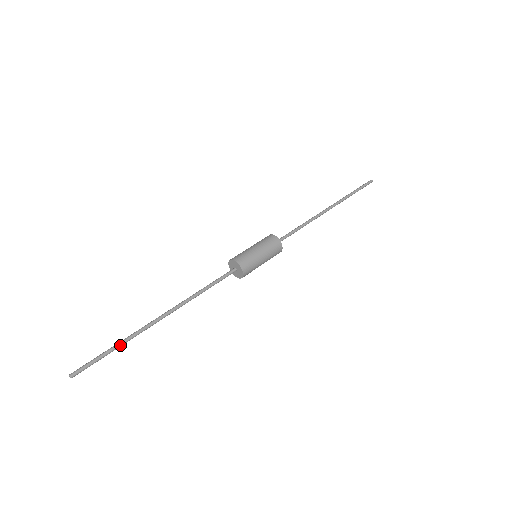
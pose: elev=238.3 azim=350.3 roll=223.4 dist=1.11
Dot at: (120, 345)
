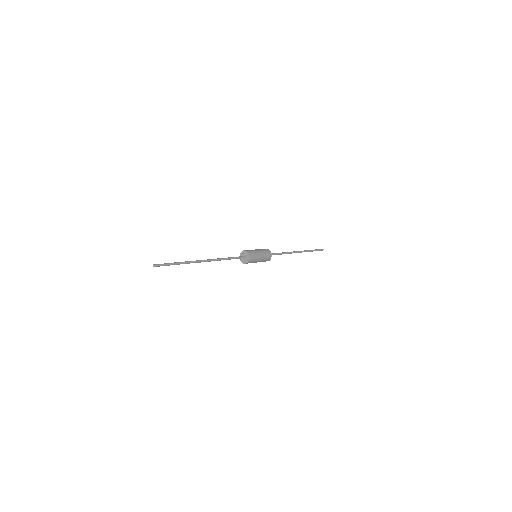
Dot at: (181, 263)
